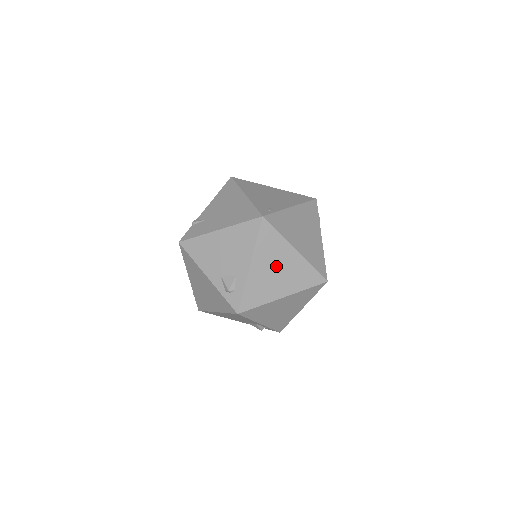
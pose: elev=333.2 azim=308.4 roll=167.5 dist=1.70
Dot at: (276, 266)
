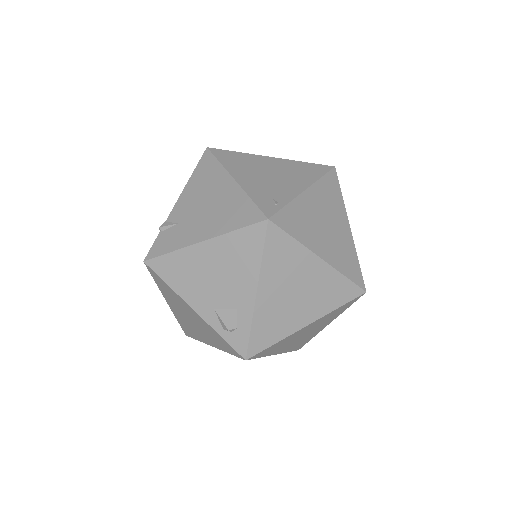
Dot at: (294, 286)
